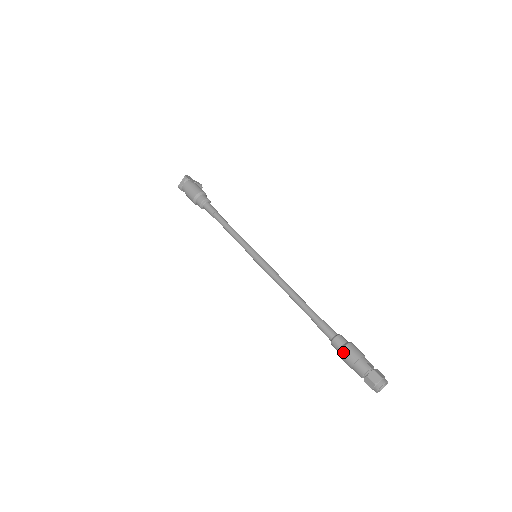
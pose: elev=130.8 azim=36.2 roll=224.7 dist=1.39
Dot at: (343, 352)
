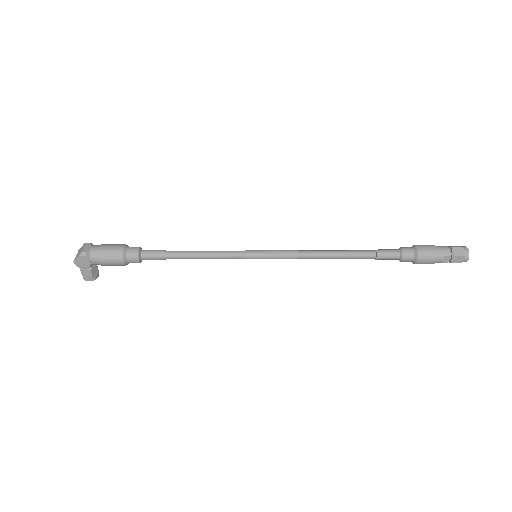
Dot at: (420, 247)
